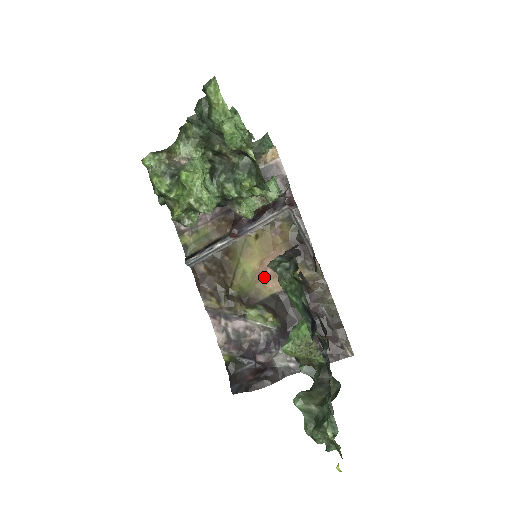
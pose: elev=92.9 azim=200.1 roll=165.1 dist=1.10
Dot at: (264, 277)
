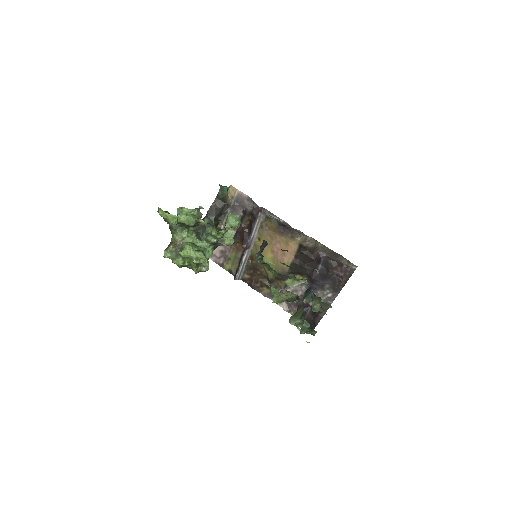
Dot at: (279, 258)
